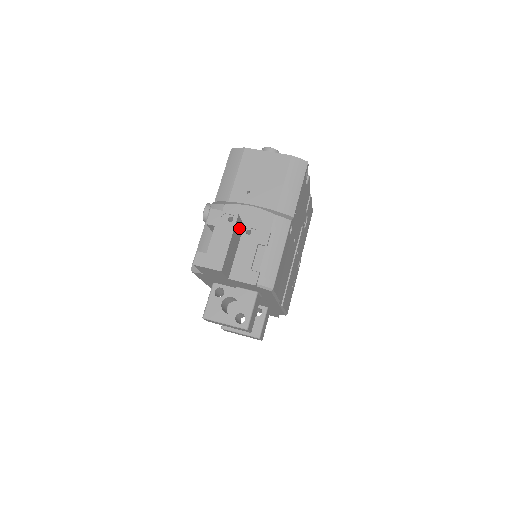
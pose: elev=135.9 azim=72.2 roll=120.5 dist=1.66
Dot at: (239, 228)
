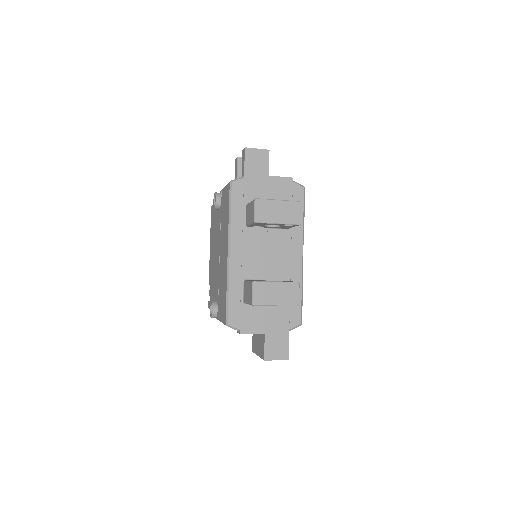
Dot at: occluded
